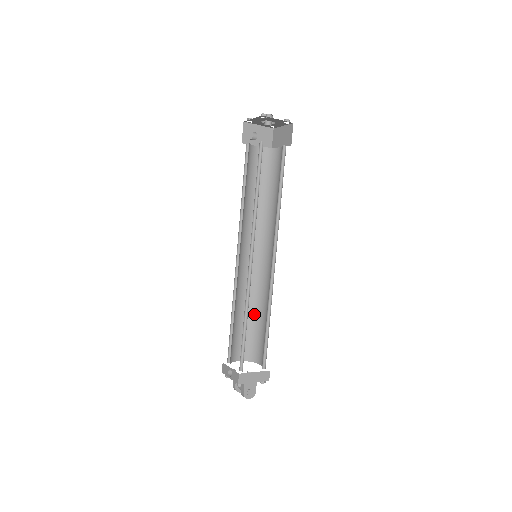
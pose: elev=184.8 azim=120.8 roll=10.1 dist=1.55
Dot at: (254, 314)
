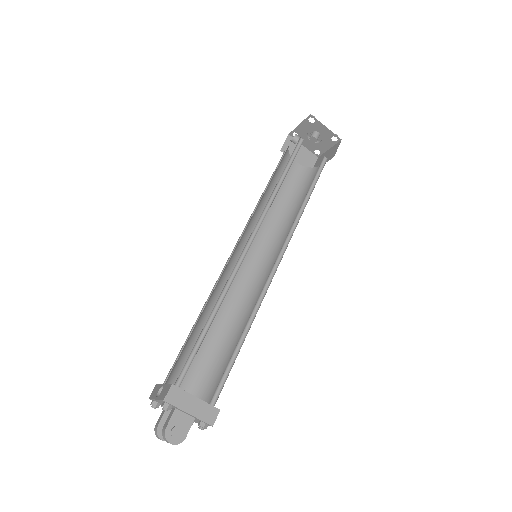
Dot at: (227, 337)
